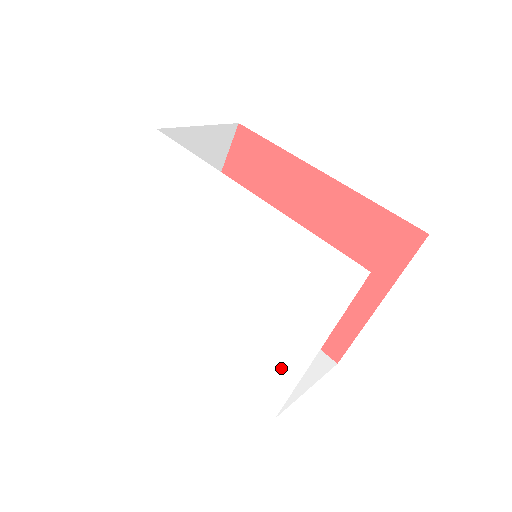
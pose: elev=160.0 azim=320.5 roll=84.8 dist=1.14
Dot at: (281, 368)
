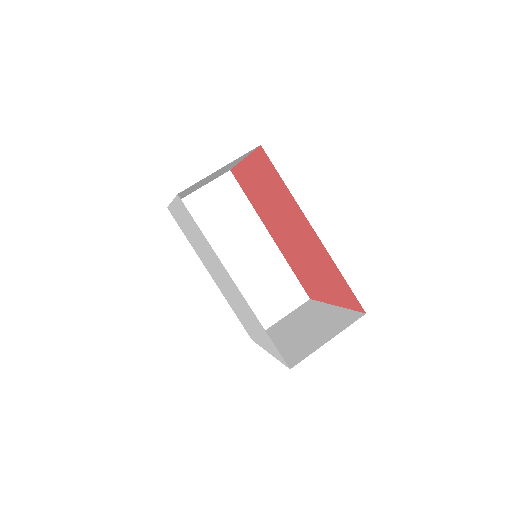
Dot at: (254, 336)
